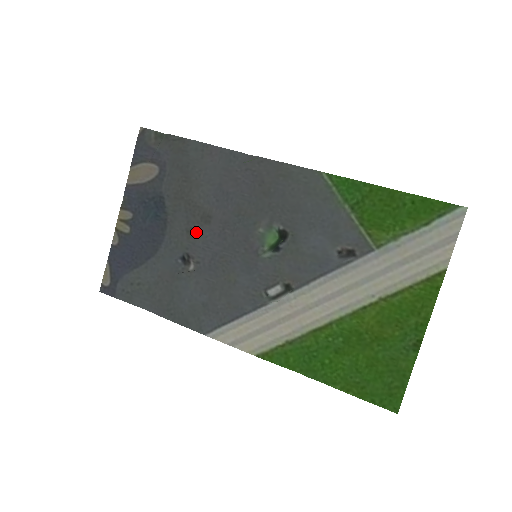
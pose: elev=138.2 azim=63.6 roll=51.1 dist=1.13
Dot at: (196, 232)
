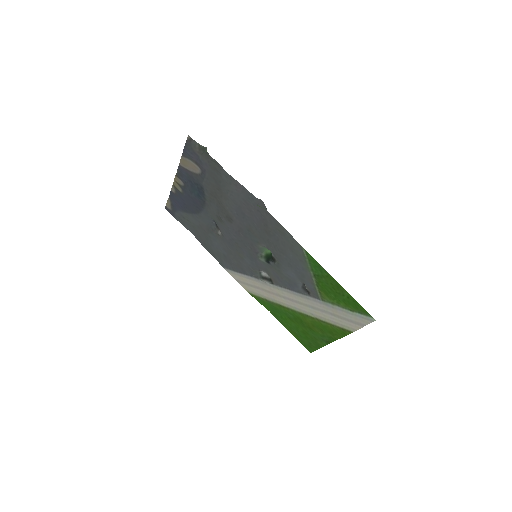
Dot at: (223, 221)
